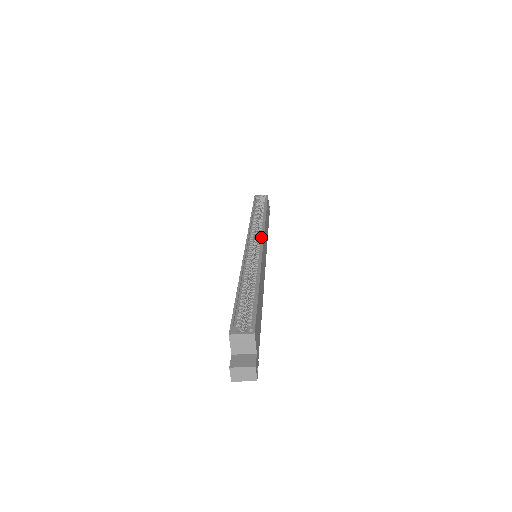
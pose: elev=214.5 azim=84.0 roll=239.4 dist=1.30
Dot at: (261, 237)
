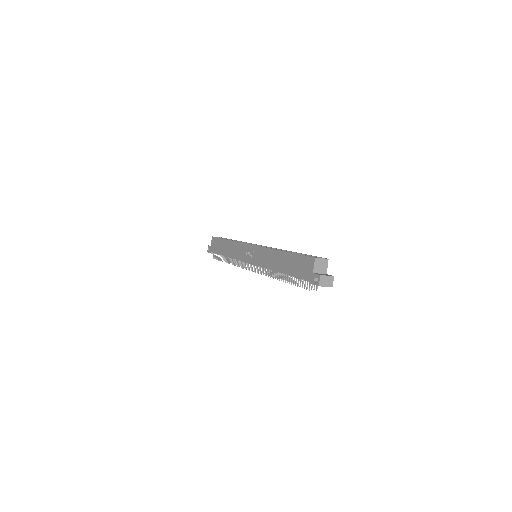
Dot at: occluded
